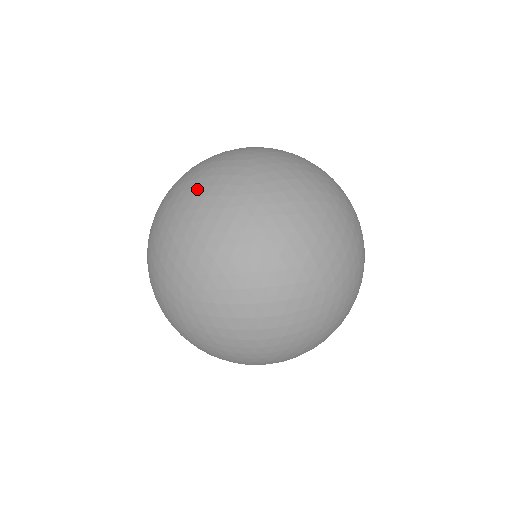
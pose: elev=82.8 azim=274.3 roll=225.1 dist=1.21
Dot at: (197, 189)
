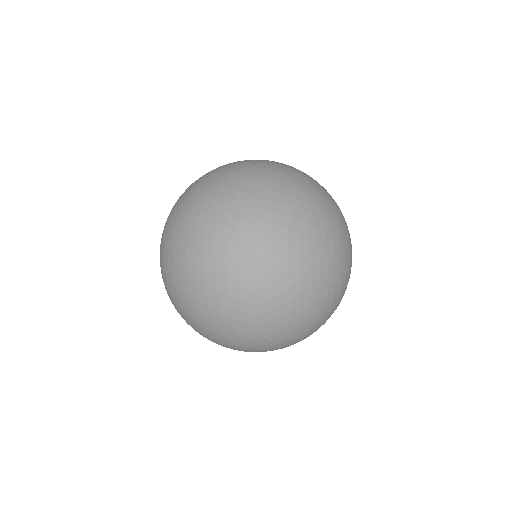
Dot at: (212, 328)
